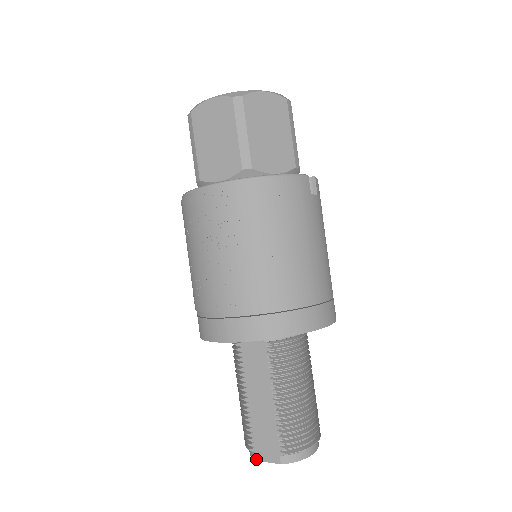
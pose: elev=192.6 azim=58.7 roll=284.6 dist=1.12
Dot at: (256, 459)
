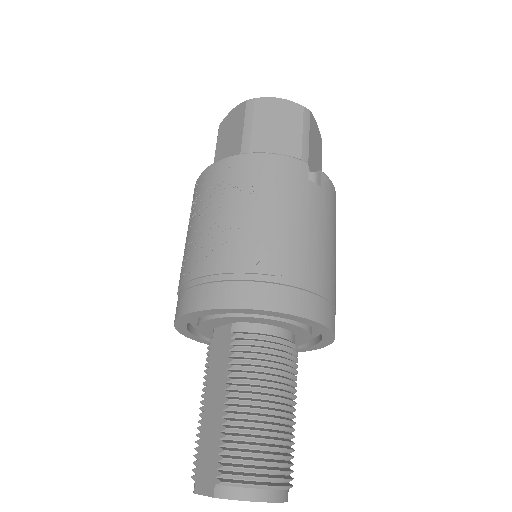
Dot at: (194, 490)
